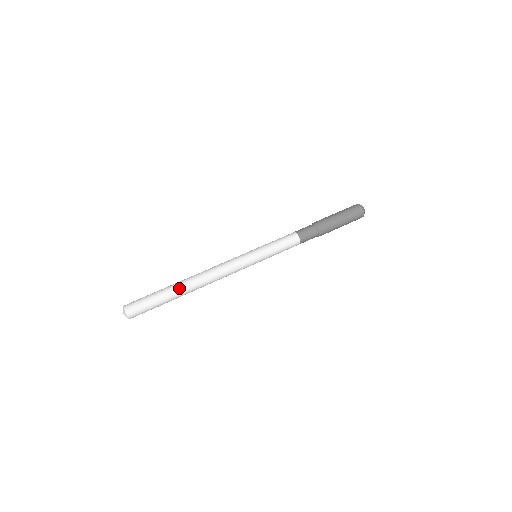
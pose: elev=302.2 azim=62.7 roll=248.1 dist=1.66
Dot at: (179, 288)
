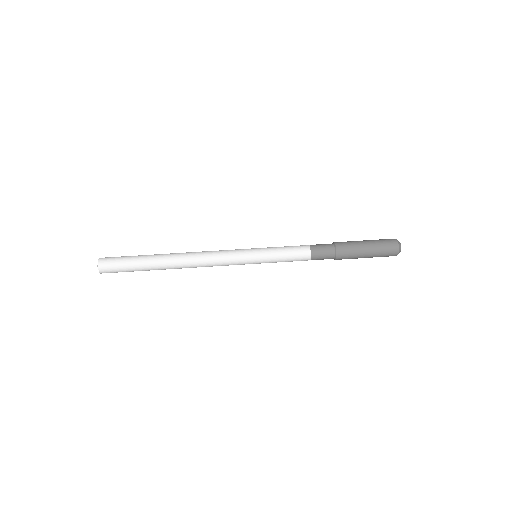
Dot at: (160, 263)
